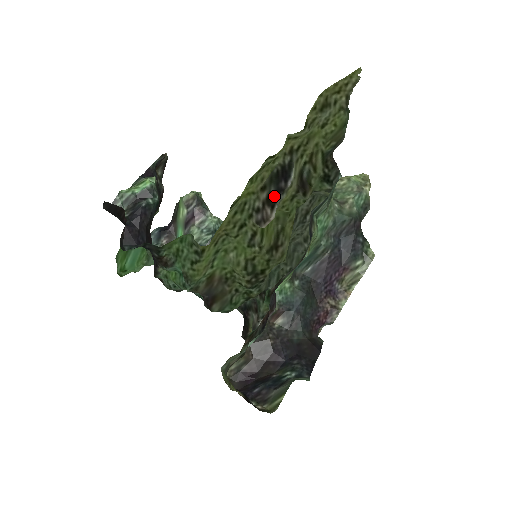
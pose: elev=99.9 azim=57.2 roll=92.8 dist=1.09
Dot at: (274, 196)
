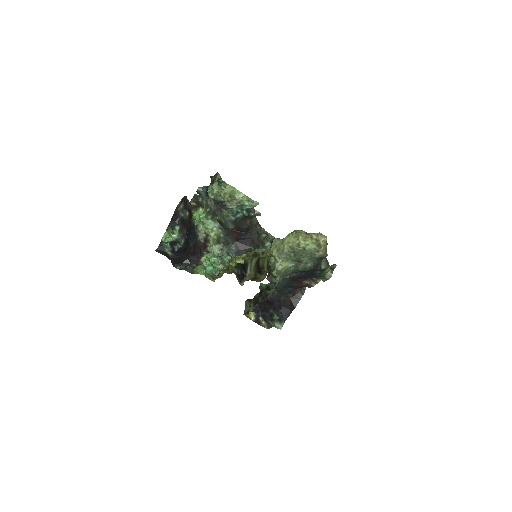
Dot at: (240, 277)
